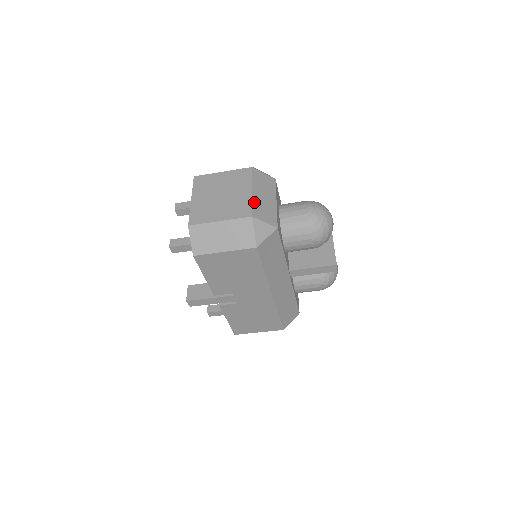
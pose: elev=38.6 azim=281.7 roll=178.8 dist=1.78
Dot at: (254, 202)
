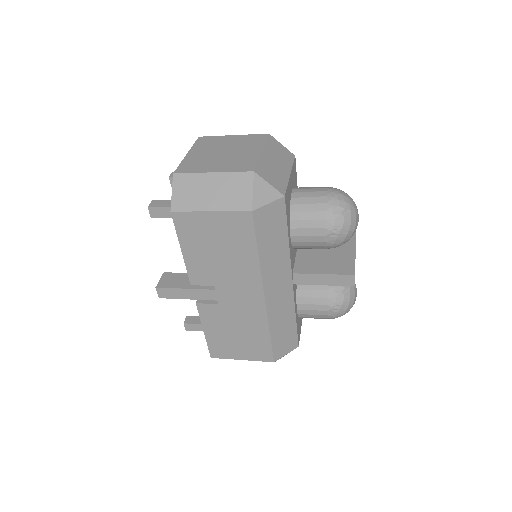
Dot at: (261, 161)
